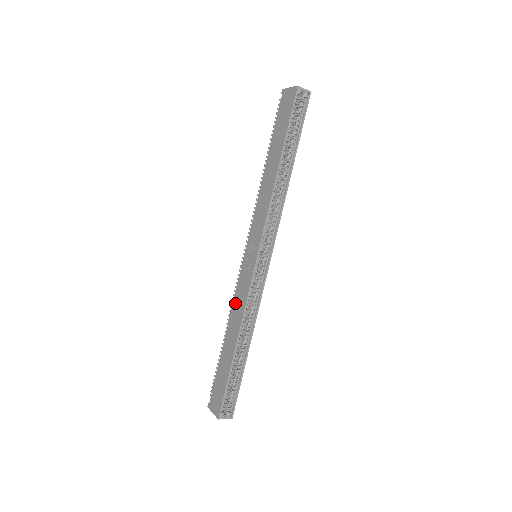
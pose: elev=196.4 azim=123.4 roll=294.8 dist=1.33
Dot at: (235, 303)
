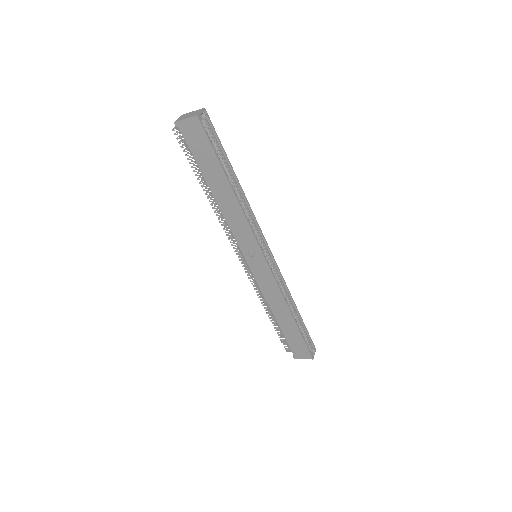
Dot at: (267, 295)
